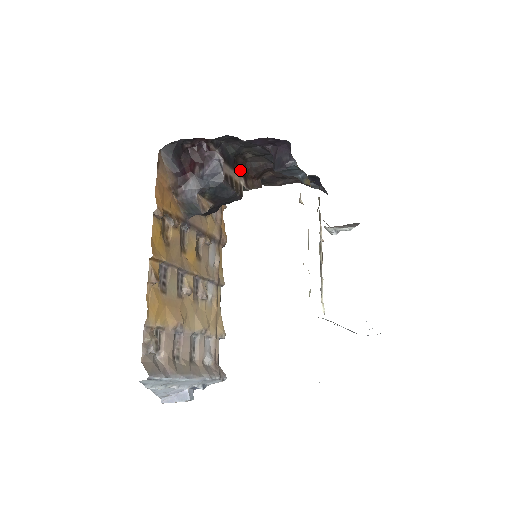
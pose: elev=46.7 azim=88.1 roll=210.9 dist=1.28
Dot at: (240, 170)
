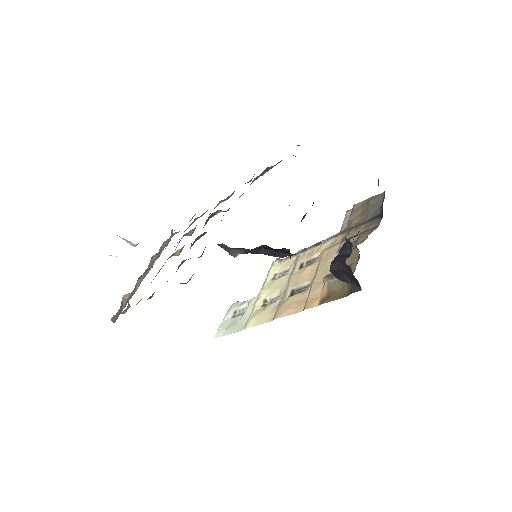
Dot at: occluded
